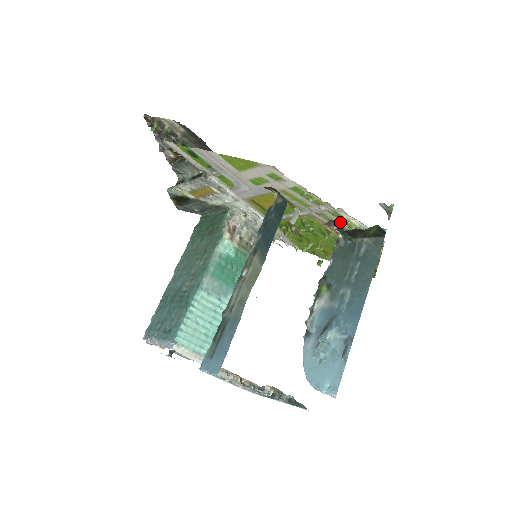
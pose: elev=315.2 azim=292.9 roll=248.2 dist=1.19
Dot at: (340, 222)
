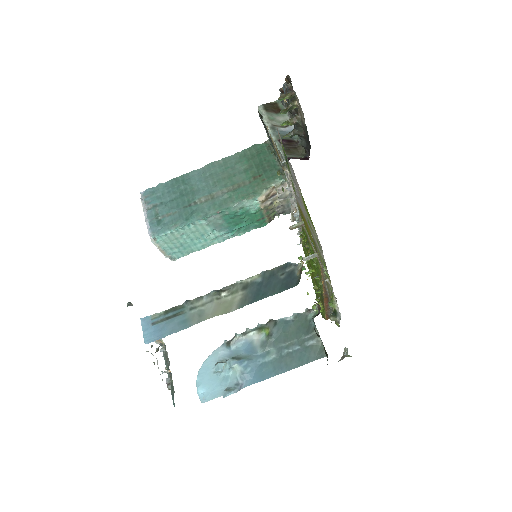
Dot at: (331, 292)
